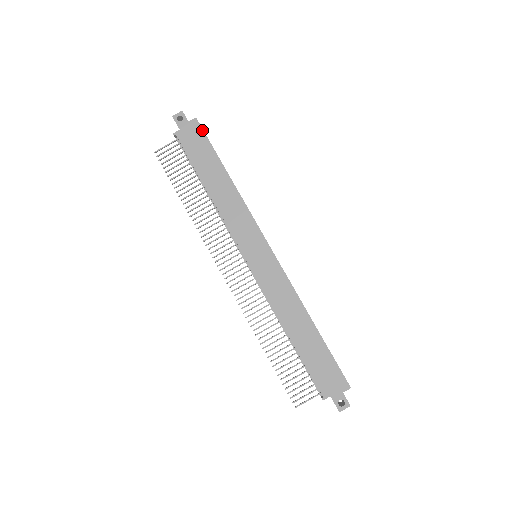
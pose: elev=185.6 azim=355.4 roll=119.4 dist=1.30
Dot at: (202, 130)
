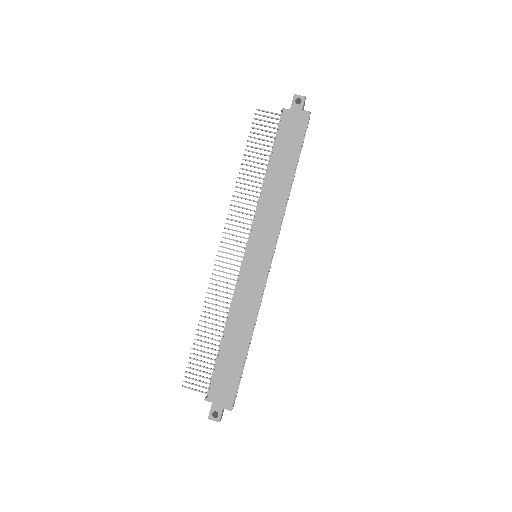
Dot at: (306, 126)
